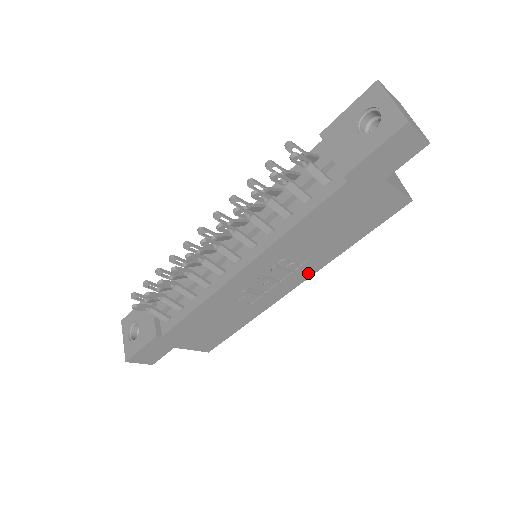
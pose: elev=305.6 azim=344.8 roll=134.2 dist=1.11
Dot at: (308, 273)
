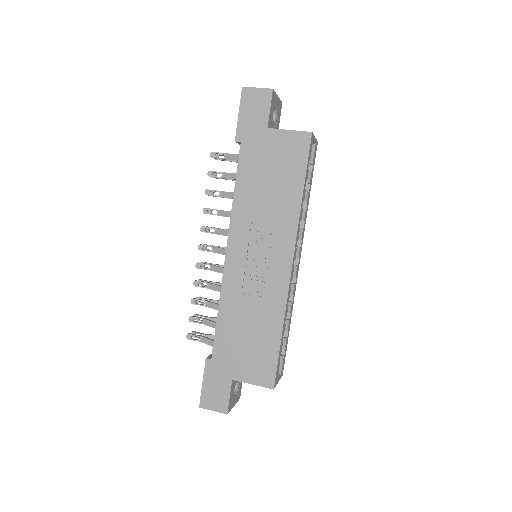
Dot at: (289, 241)
